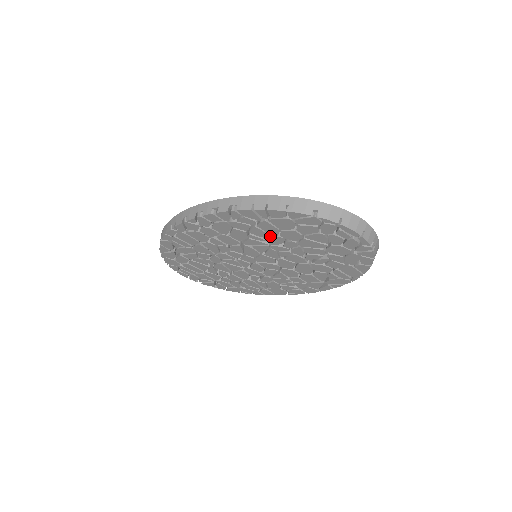
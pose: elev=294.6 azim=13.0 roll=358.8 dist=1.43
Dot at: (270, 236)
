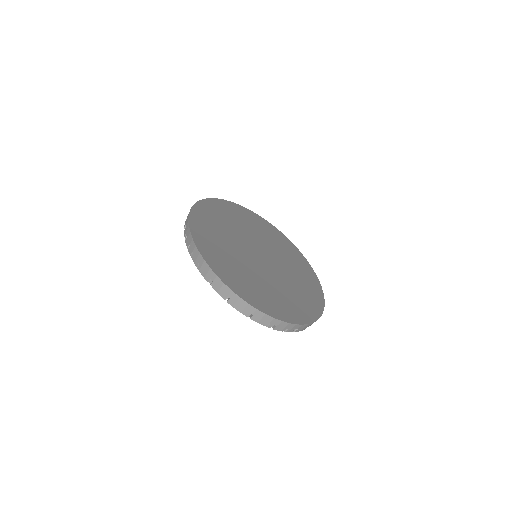
Dot at: occluded
